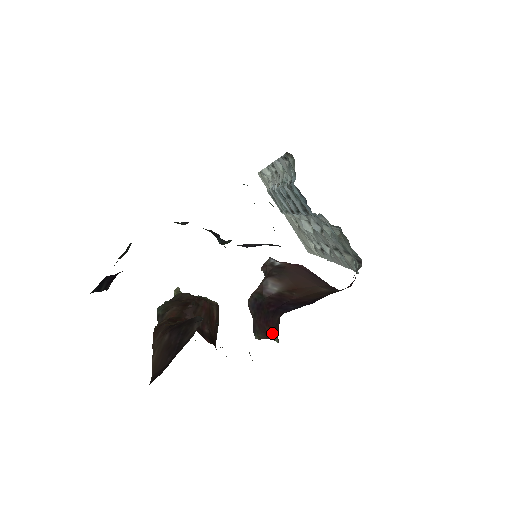
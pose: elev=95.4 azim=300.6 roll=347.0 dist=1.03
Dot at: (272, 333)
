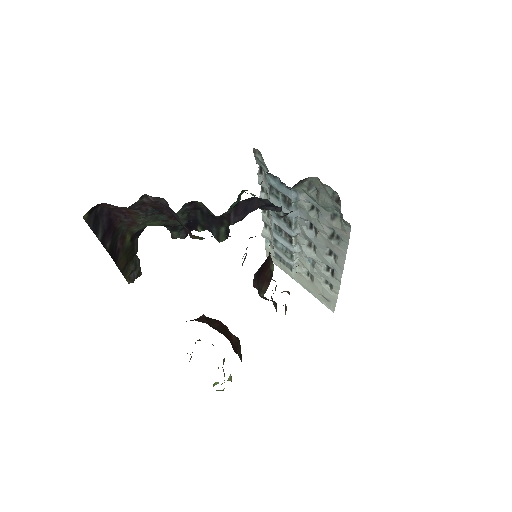
Dot at: (269, 269)
